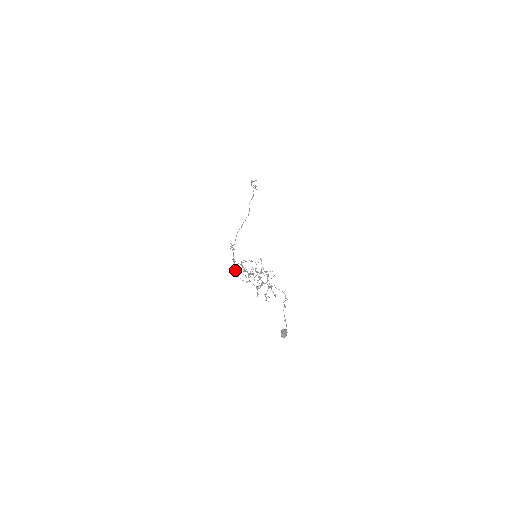
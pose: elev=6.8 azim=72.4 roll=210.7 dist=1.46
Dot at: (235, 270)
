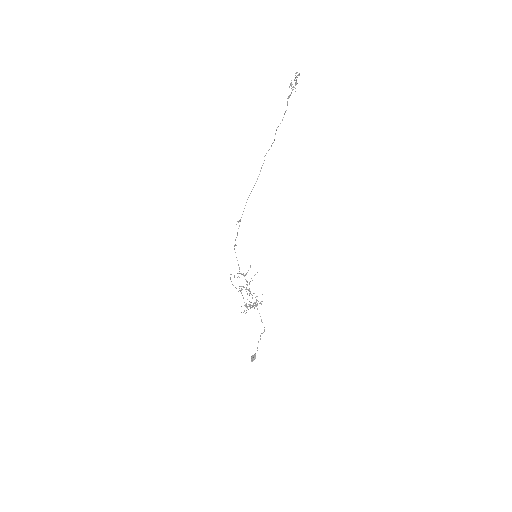
Dot at: occluded
